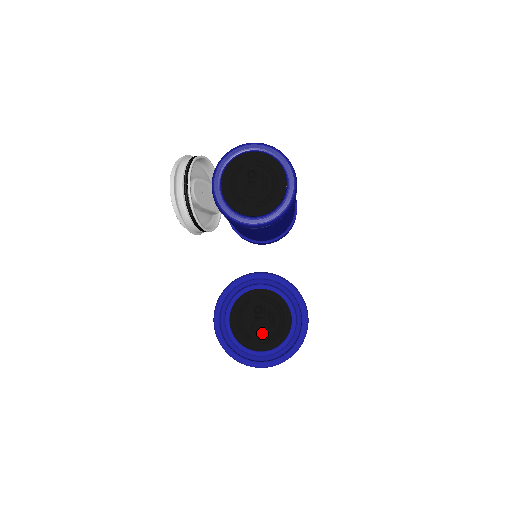
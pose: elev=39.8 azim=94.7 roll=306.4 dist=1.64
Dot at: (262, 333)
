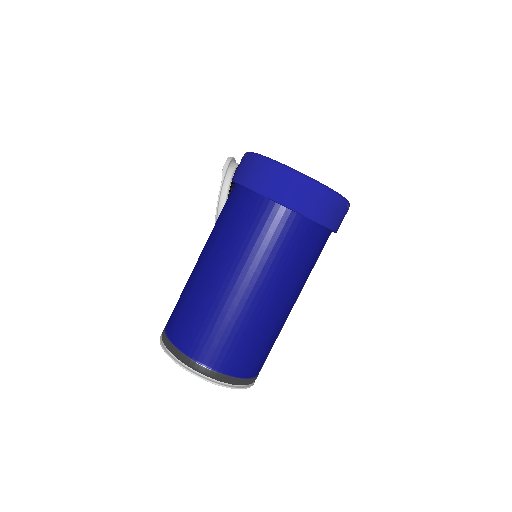
Dot at: occluded
